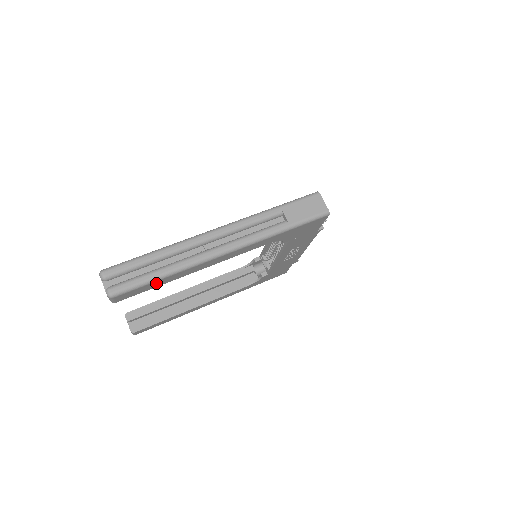
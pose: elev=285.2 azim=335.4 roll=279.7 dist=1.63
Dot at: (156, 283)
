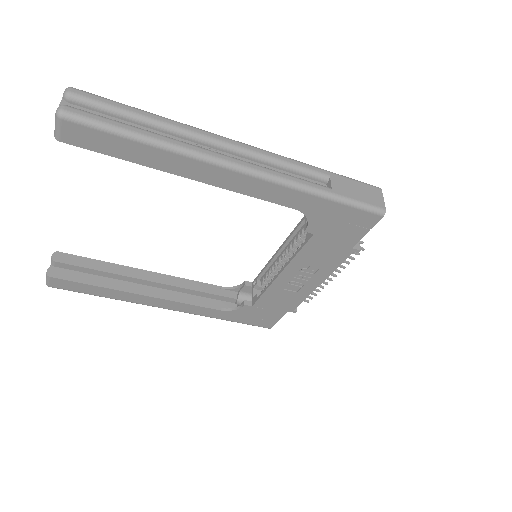
Dot at: (128, 147)
